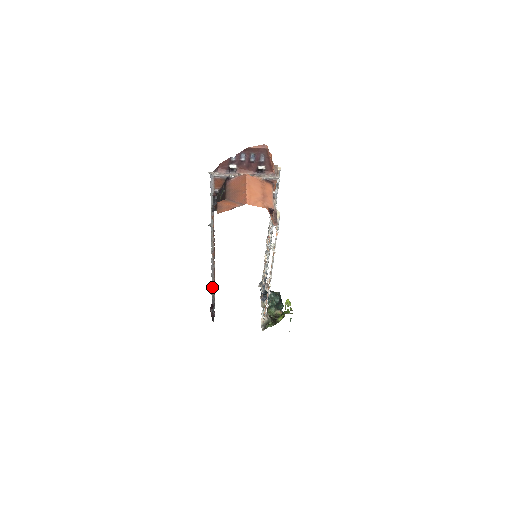
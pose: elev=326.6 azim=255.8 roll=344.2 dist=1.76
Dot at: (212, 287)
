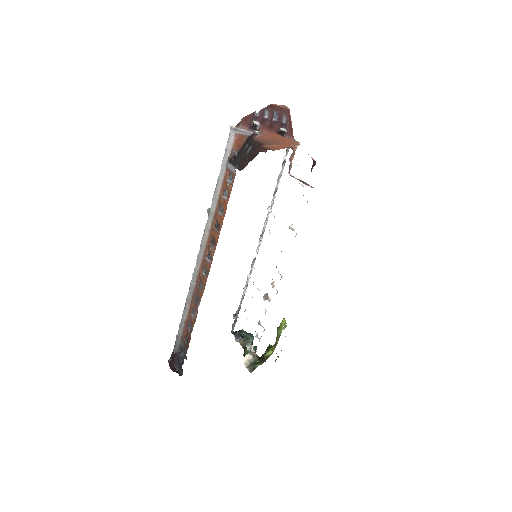
Dot at: (181, 321)
